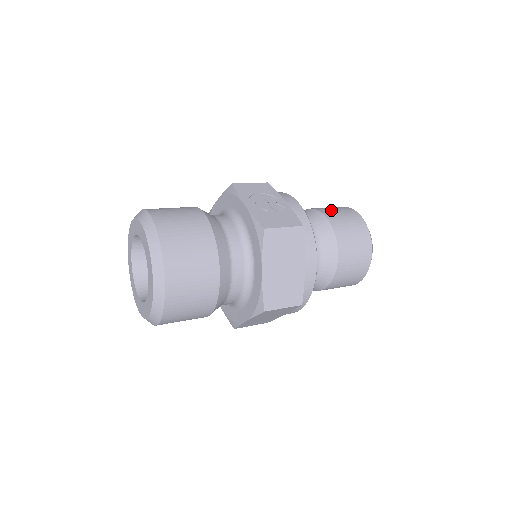
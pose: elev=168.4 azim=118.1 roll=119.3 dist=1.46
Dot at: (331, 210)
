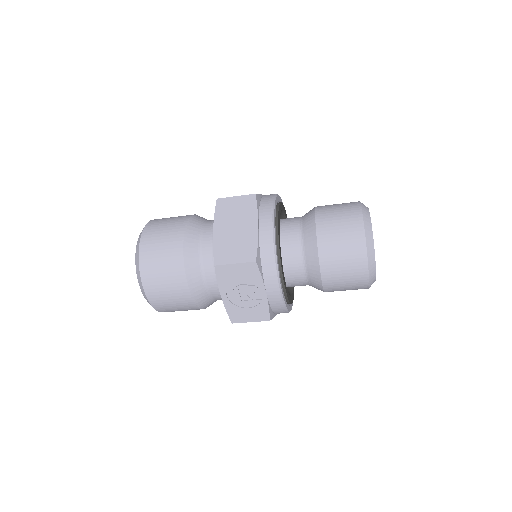
Dot at: occluded
